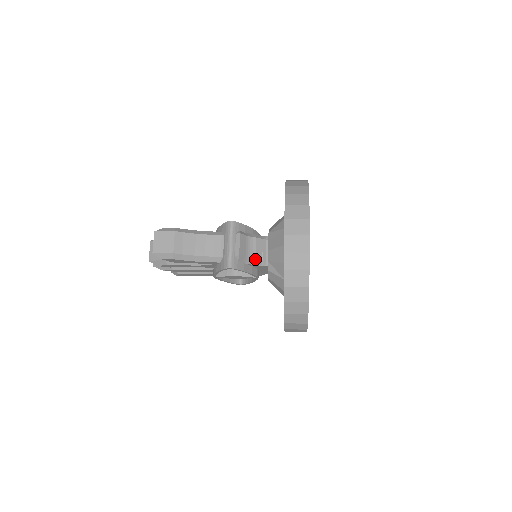
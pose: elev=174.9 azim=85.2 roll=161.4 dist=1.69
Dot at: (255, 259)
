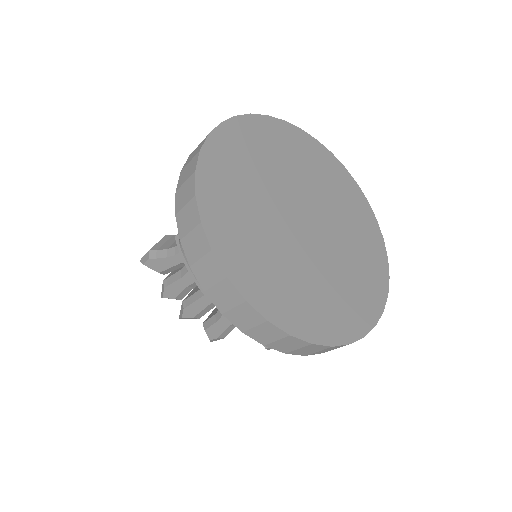
Dot at: occluded
